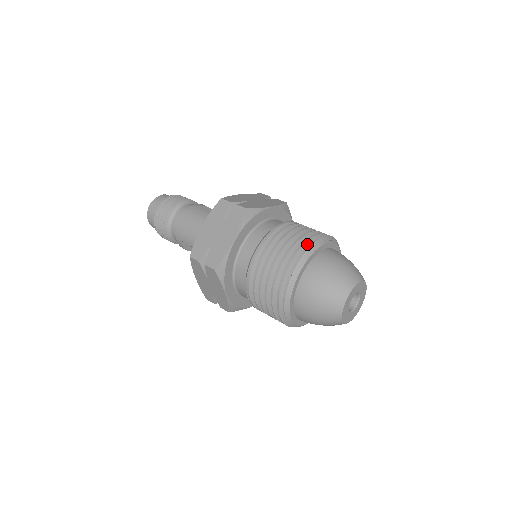
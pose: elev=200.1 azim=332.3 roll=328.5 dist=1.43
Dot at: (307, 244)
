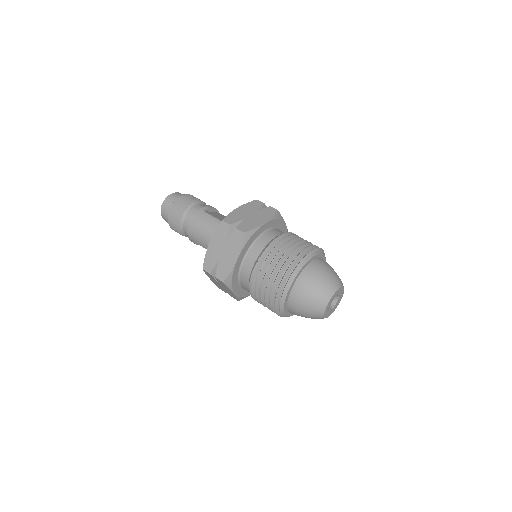
Dot at: (295, 263)
